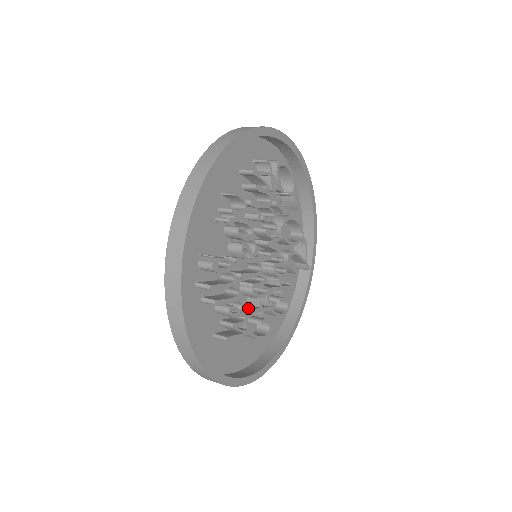
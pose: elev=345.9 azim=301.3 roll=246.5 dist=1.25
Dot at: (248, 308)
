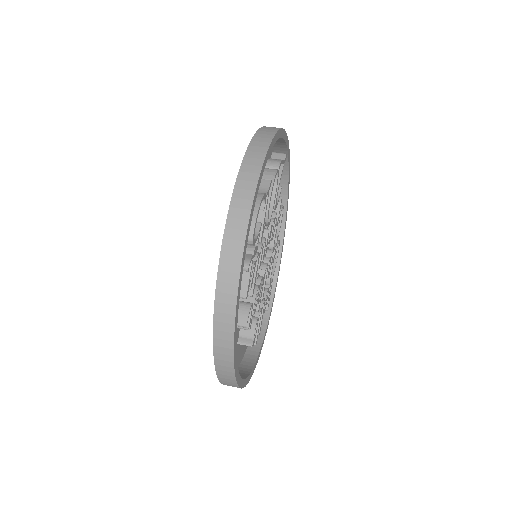
Dot at: occluded
